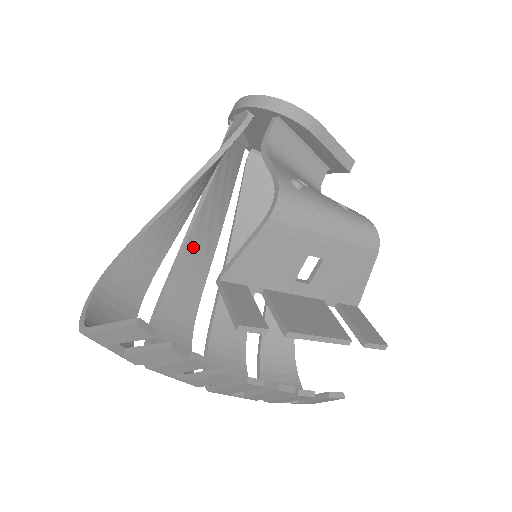
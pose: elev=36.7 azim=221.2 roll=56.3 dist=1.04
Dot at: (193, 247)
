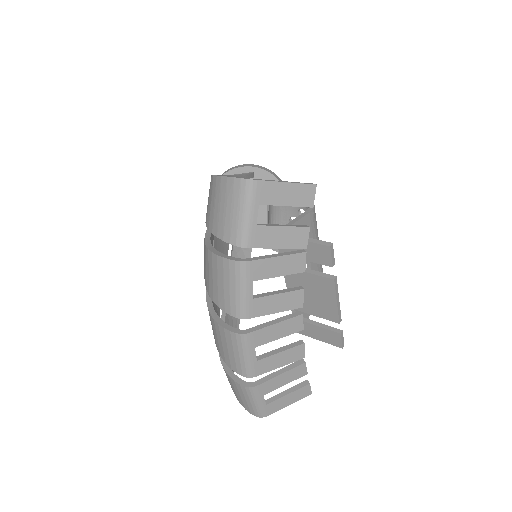
Dot at: occluded
